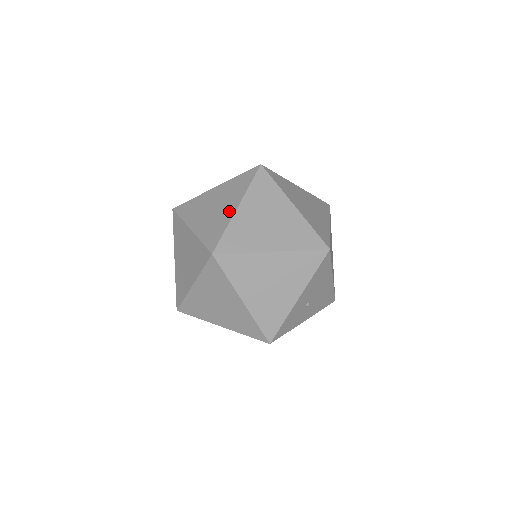
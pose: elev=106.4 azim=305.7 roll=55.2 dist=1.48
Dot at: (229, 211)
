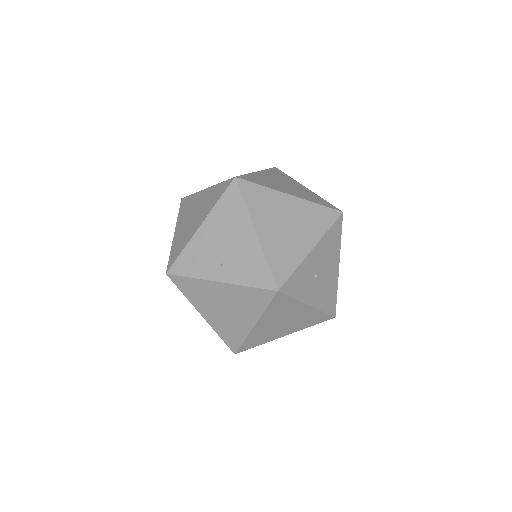
Dot at: occluded
